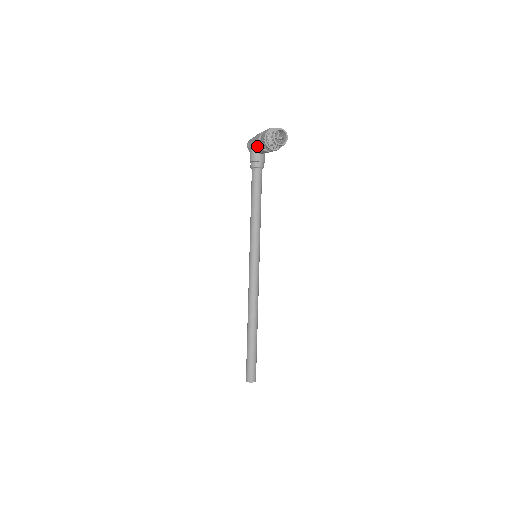
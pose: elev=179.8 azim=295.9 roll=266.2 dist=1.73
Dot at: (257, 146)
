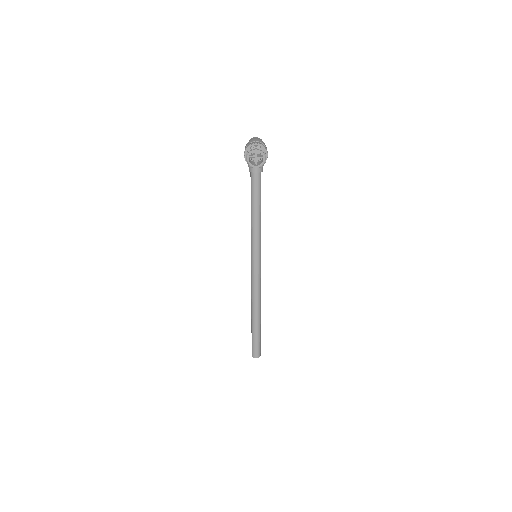
Dot at: occluded
